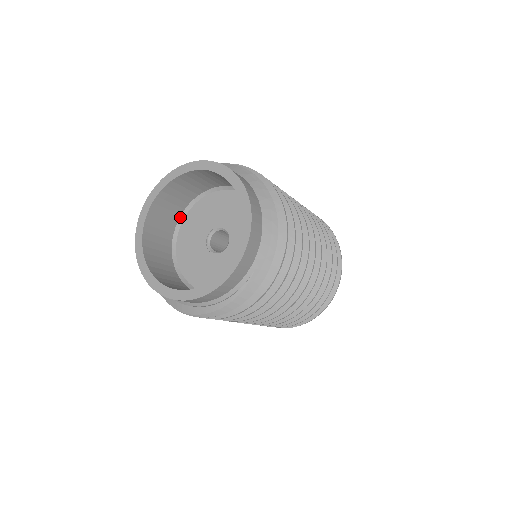
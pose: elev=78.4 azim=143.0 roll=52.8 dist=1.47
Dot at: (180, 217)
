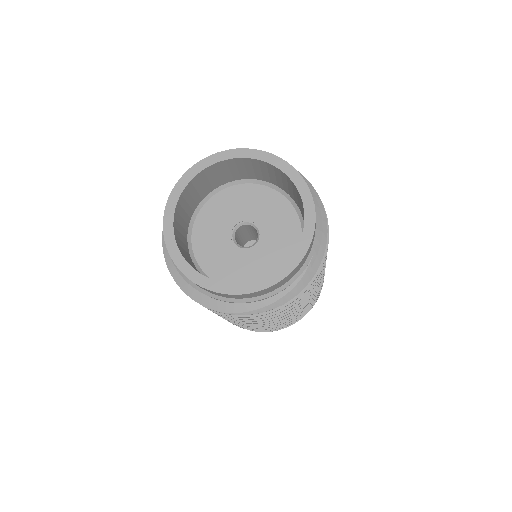
Dot at: (193, 214)
